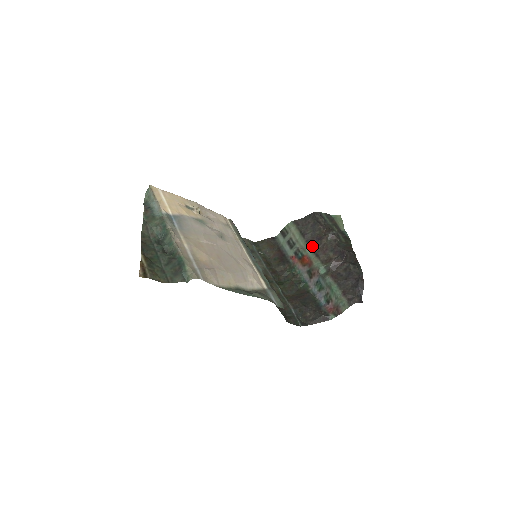
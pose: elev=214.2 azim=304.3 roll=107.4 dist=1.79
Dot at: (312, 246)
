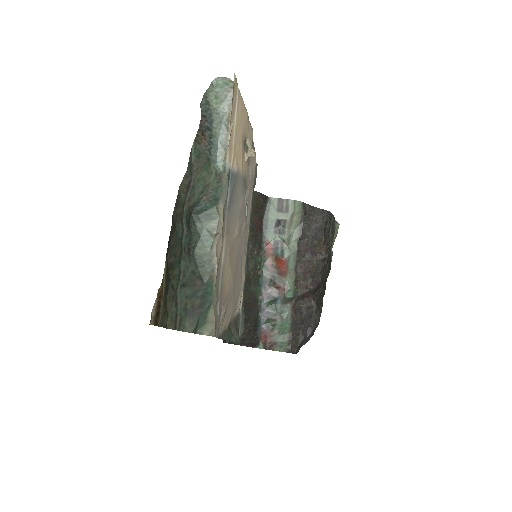
Dot at: (300, 255)
